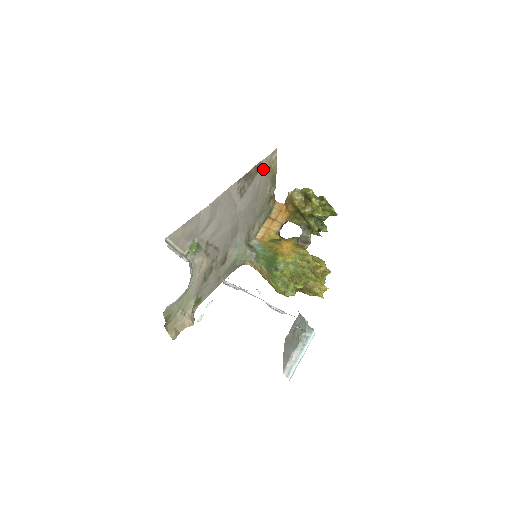
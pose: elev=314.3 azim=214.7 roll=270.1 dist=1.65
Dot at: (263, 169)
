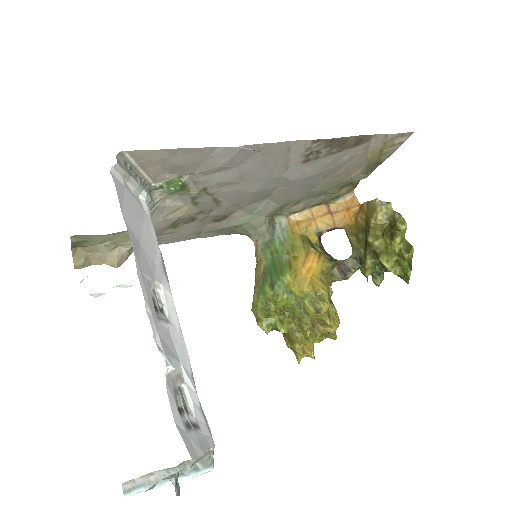
Dot at: (369, 146)
